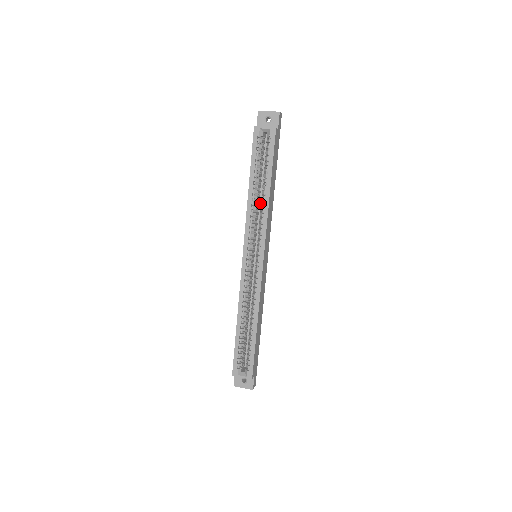
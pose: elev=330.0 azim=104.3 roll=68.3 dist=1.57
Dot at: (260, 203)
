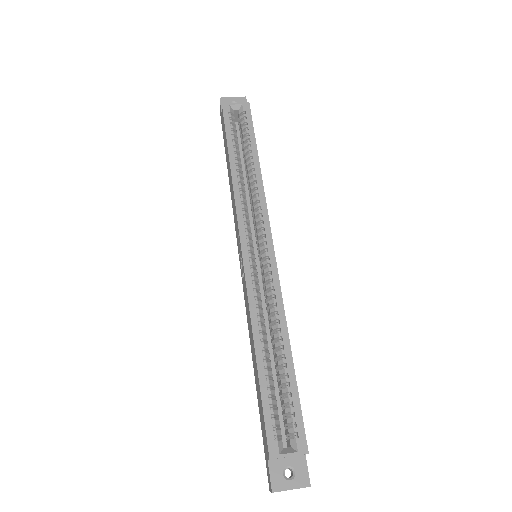
Dot at: occluded
